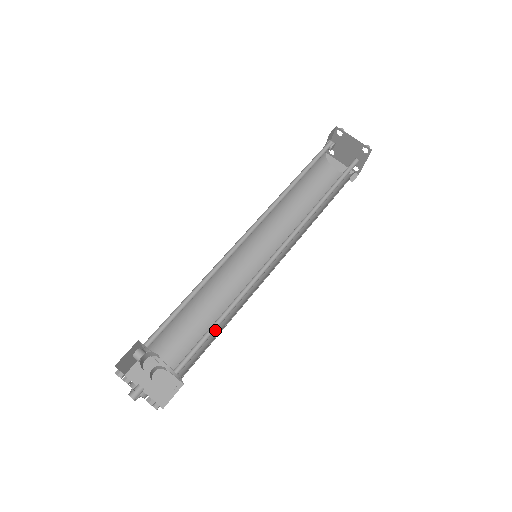
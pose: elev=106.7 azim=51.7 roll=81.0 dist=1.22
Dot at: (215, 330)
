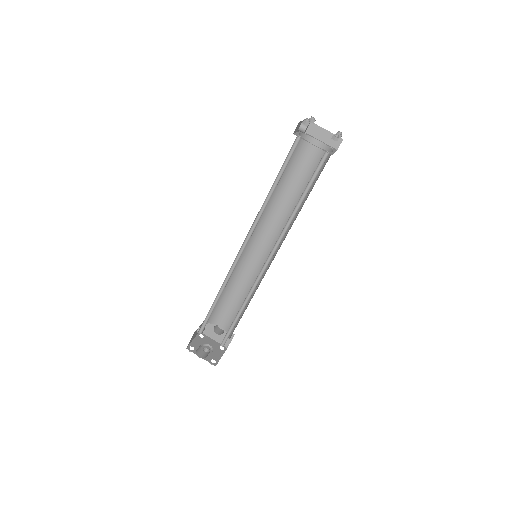
Dot at: occluded
